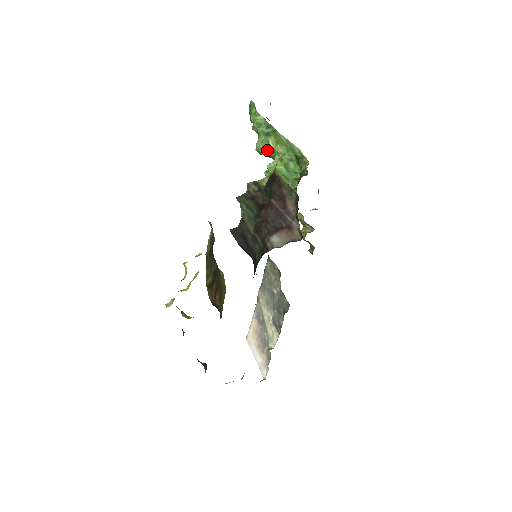
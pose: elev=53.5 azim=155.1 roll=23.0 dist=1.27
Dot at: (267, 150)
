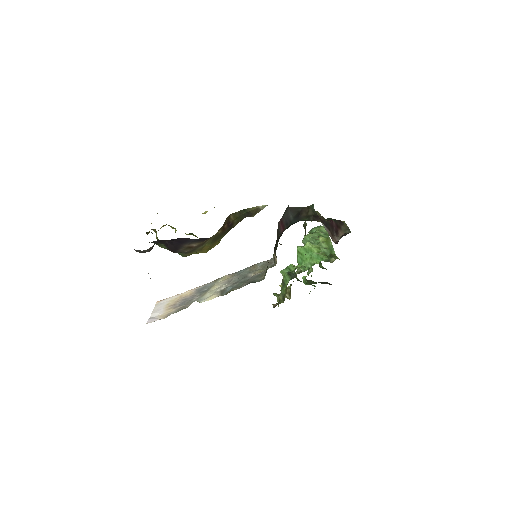
Dot at: (313, 240)
